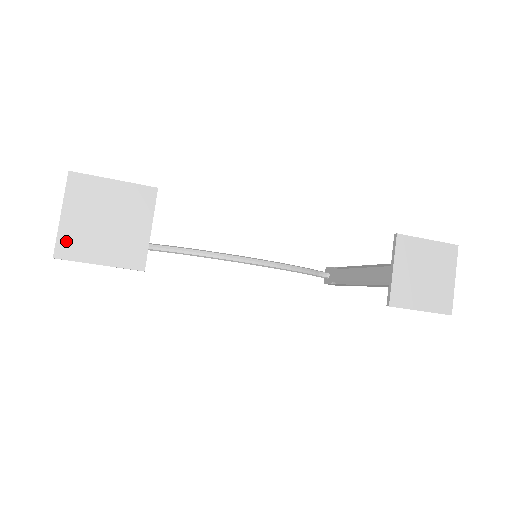
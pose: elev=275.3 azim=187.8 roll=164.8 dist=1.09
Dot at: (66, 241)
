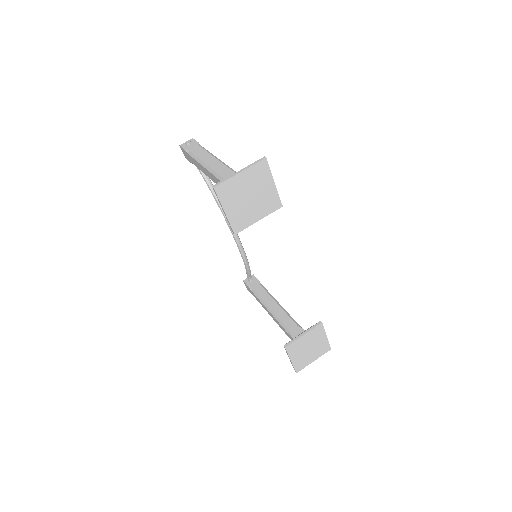
Dot at: (227, 186)
